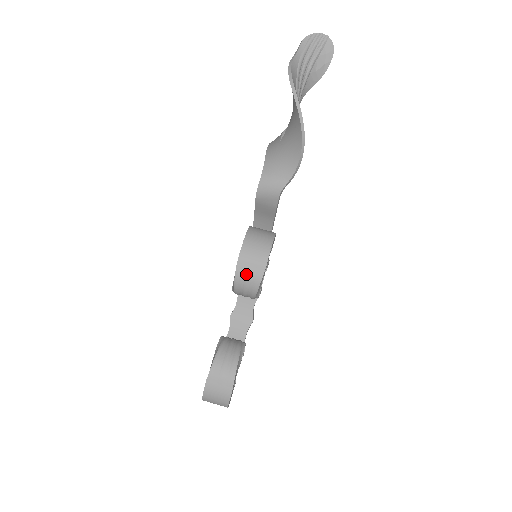
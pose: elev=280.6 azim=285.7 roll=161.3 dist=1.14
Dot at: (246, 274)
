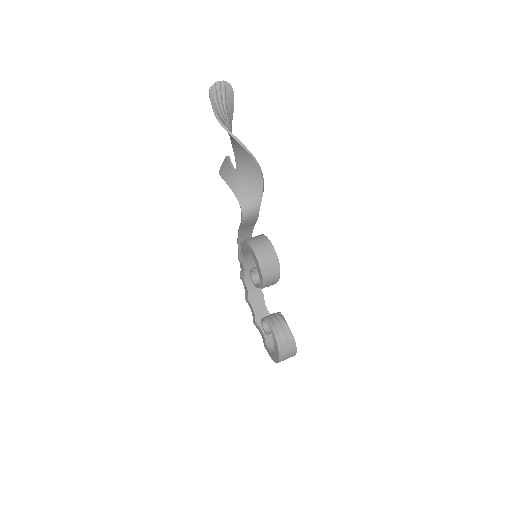
Dot at: (269, 274)
